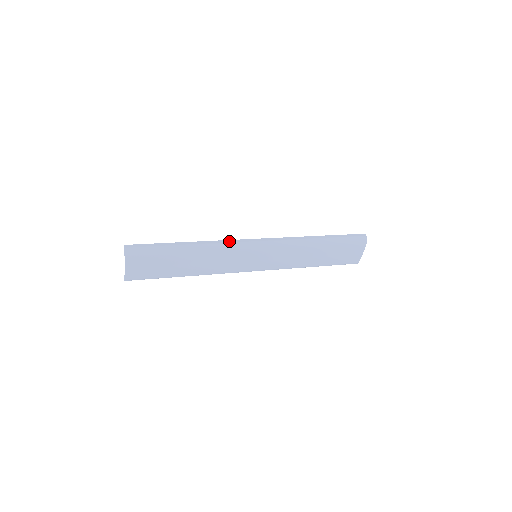
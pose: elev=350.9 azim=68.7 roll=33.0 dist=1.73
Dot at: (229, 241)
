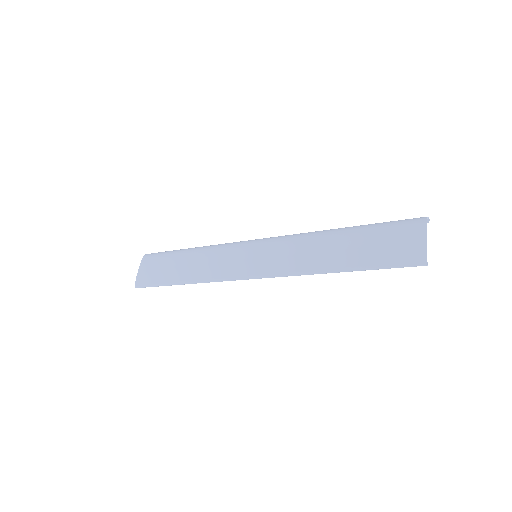
Dot at: occluded
